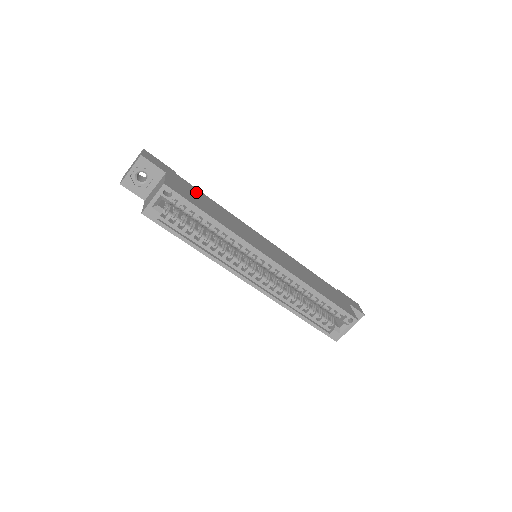
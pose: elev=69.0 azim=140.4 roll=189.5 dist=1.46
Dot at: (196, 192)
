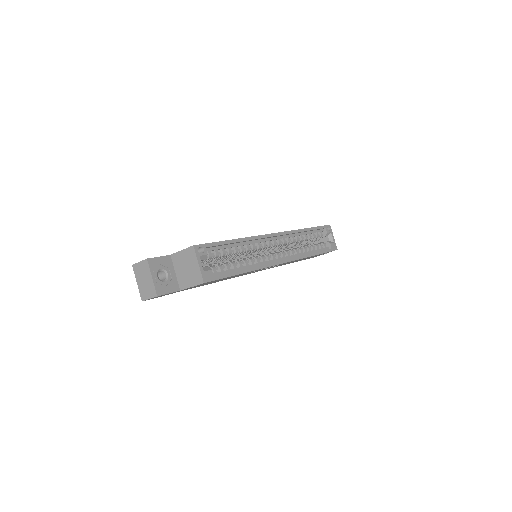
Dot at: occluded
